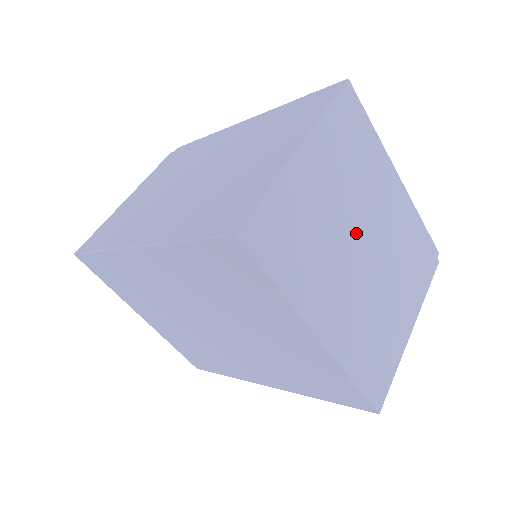
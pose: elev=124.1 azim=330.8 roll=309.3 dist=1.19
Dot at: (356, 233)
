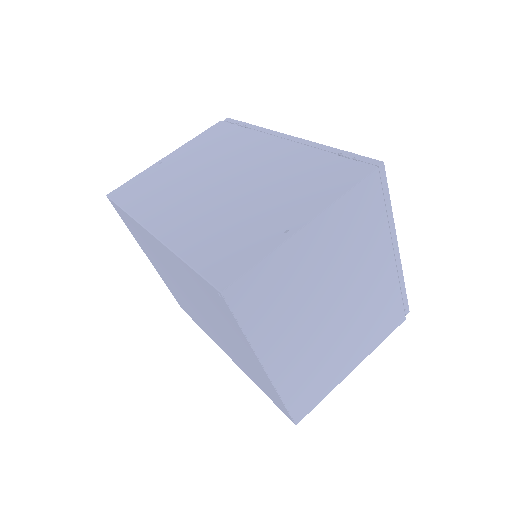
Dot at: (333, 294)
